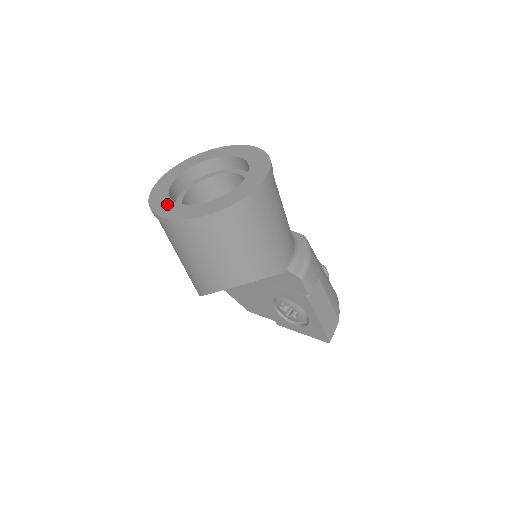
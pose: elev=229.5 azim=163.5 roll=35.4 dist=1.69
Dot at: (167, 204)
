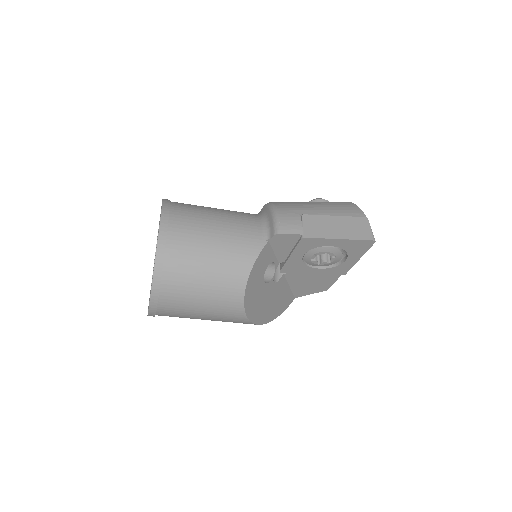
Dot at: occluded
